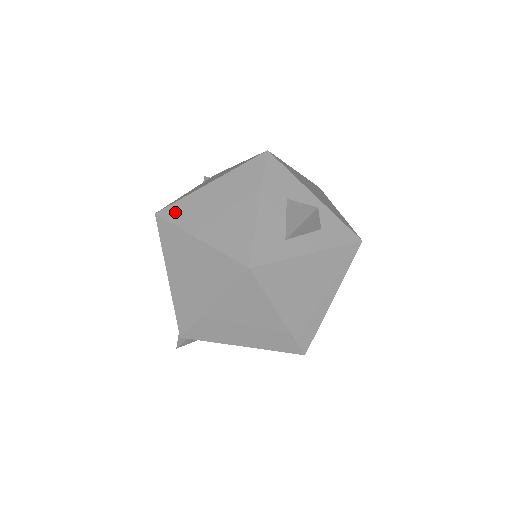
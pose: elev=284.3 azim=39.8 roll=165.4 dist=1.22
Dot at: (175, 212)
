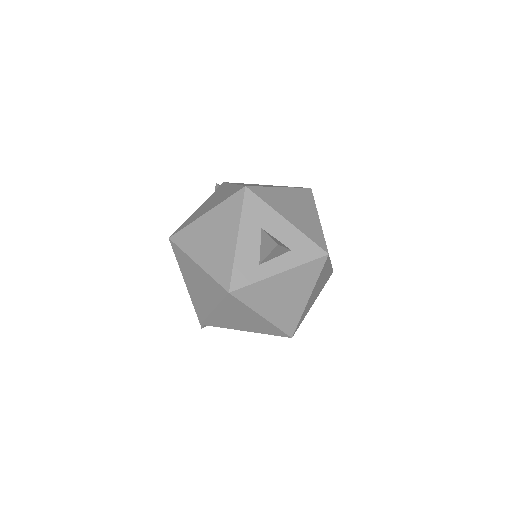
Dot at: (182, 238)
